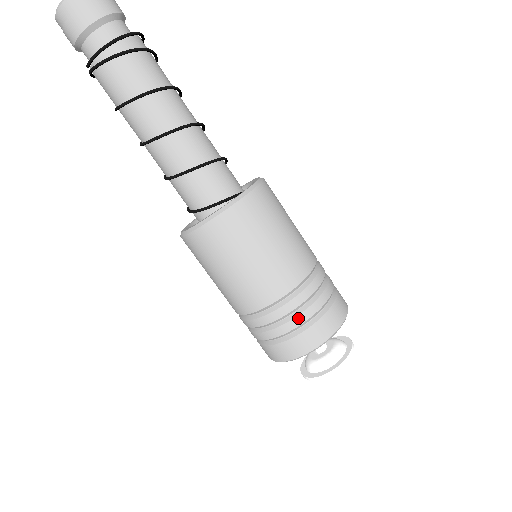
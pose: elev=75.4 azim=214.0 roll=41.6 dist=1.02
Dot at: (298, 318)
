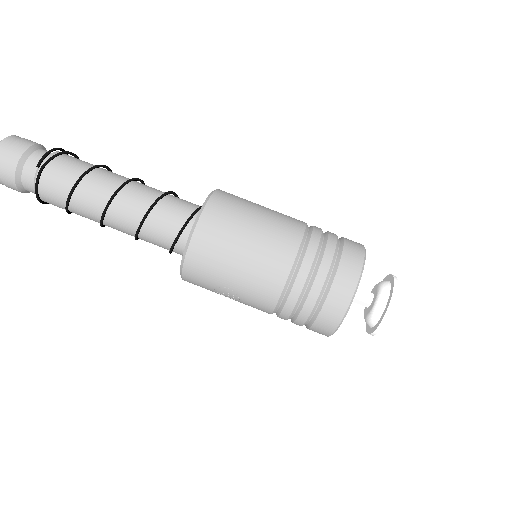
Dot at: (331, 234)
